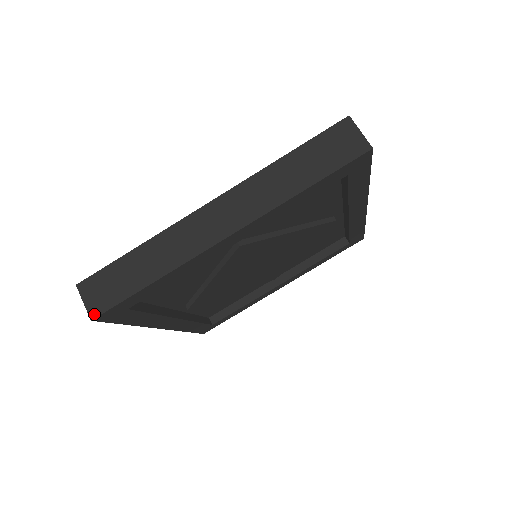
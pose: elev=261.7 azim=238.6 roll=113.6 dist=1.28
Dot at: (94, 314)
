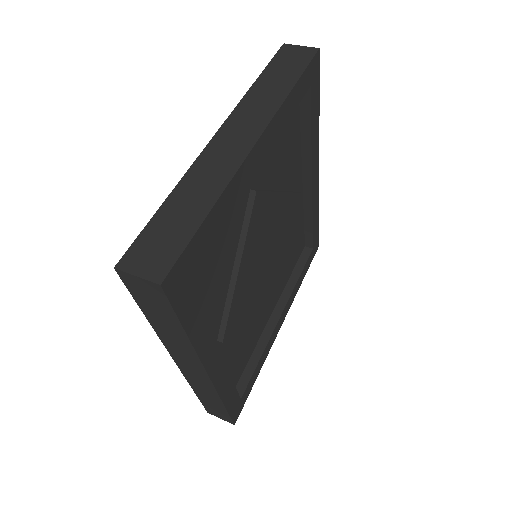
Dot at: (160, 277)
